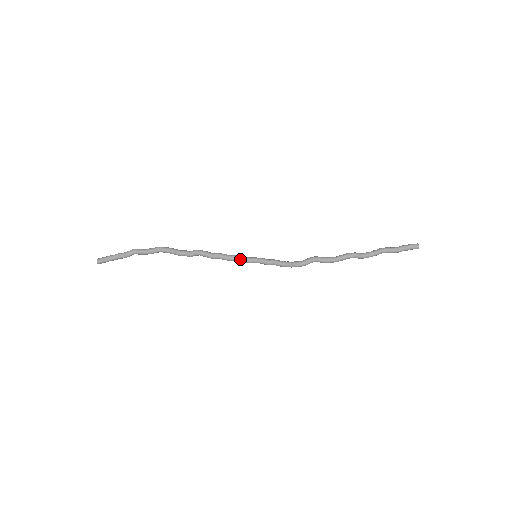
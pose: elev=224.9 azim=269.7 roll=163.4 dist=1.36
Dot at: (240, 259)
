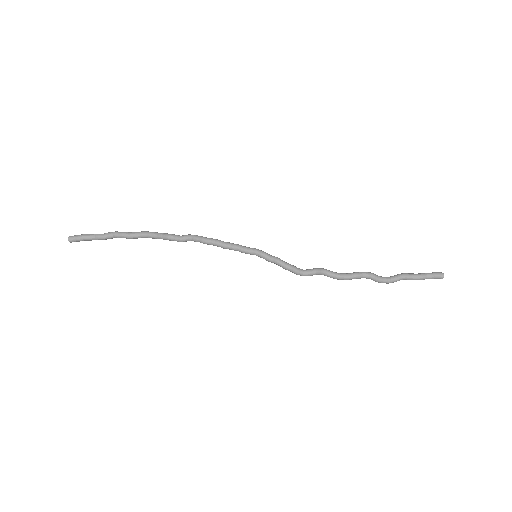
Dot at: (238, 246)
